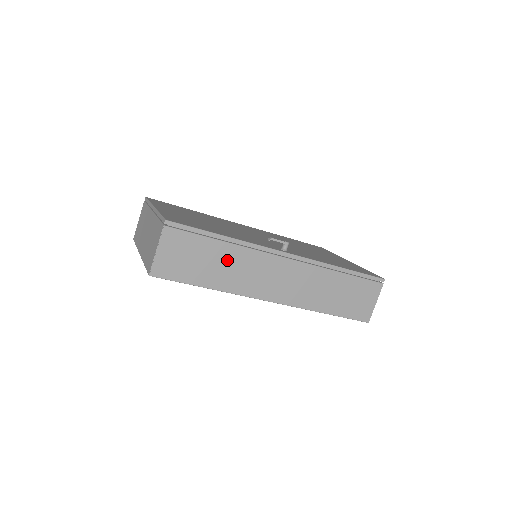
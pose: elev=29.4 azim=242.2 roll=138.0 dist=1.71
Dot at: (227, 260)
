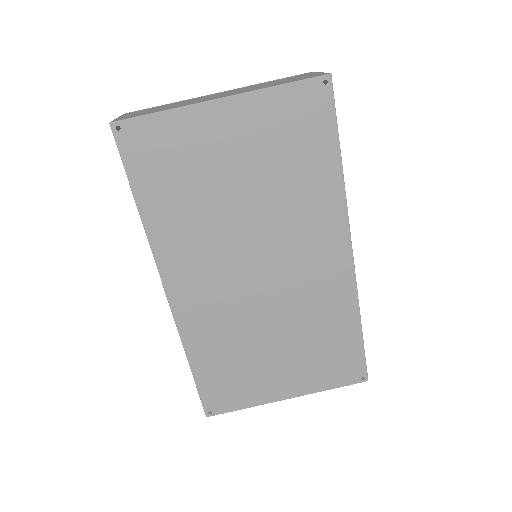
Dot at: occluded
